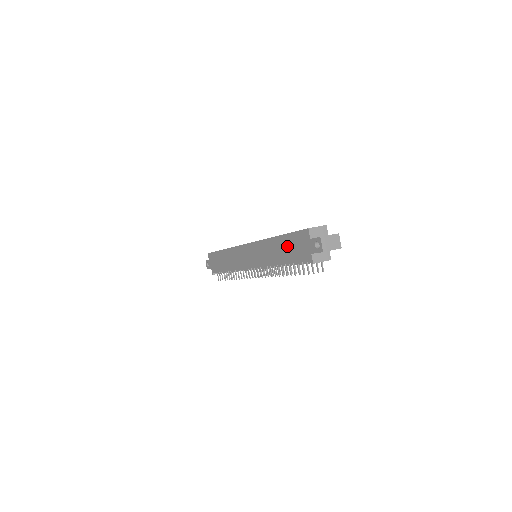
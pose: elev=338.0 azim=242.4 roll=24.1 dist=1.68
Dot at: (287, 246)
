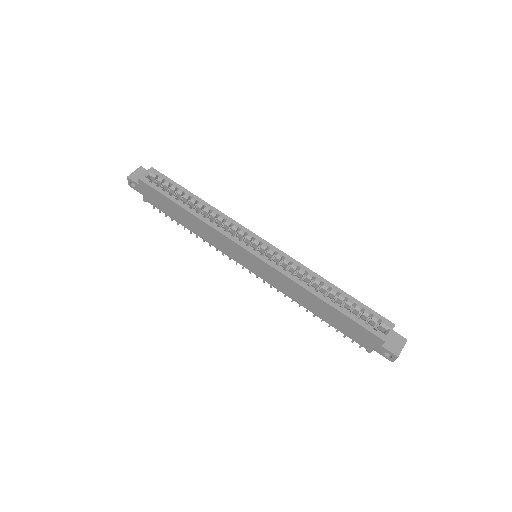
Dot at: (338, 319)
